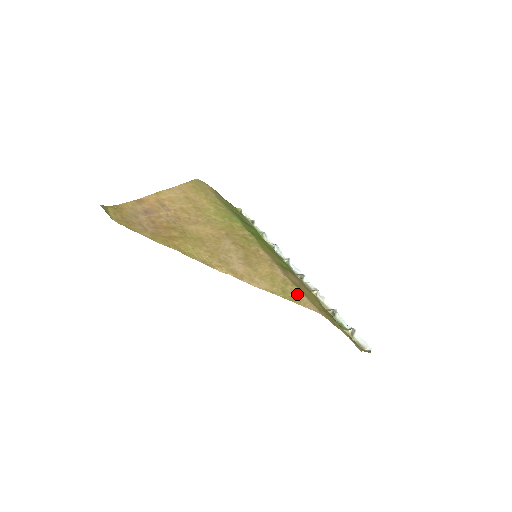
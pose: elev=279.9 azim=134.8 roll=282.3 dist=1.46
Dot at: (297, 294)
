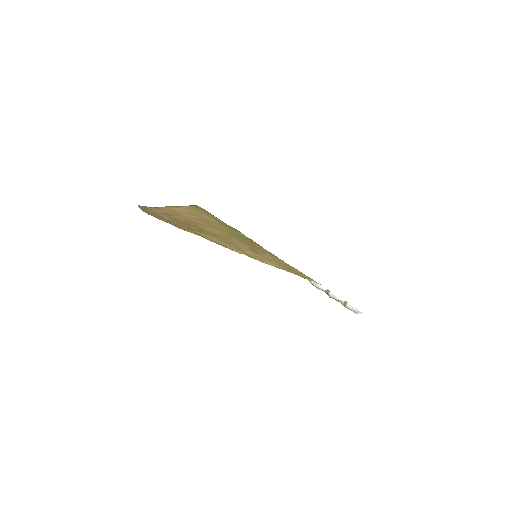
Dot at: (299, 272)
